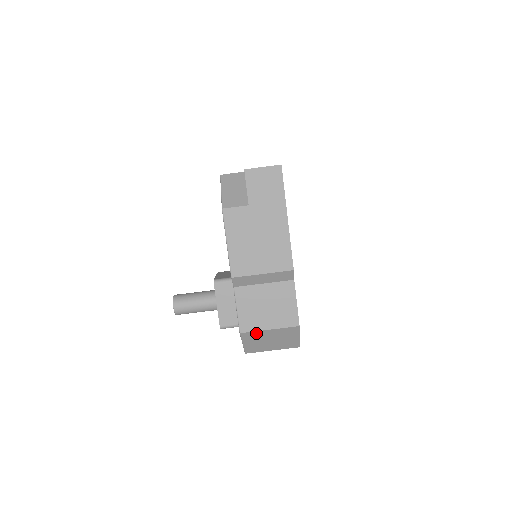
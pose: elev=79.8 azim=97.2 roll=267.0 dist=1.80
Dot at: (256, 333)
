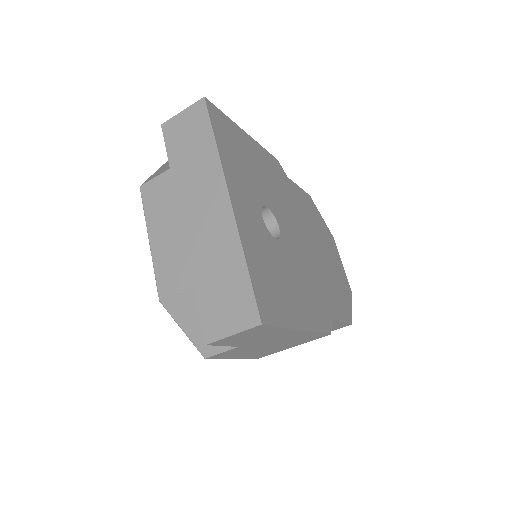
Dot at: occluded
